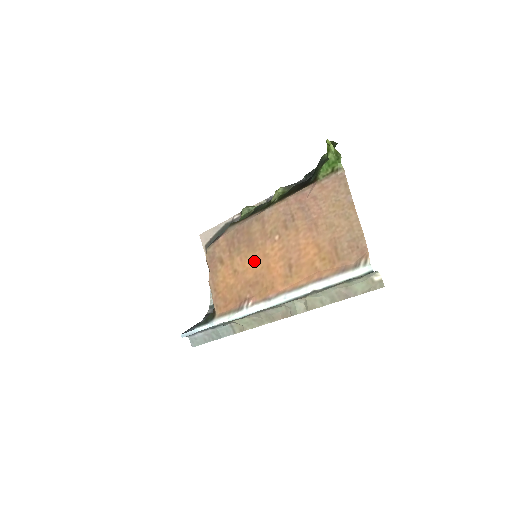
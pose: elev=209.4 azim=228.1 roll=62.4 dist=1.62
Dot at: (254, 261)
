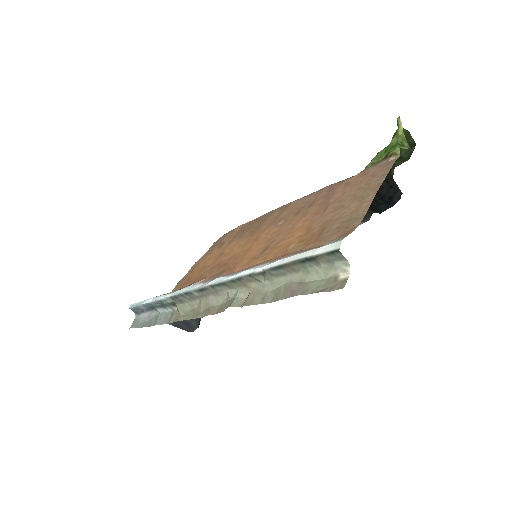
Dot at: (243, 244)
